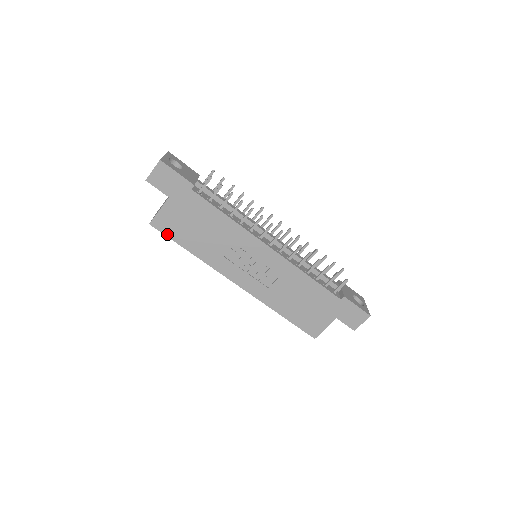
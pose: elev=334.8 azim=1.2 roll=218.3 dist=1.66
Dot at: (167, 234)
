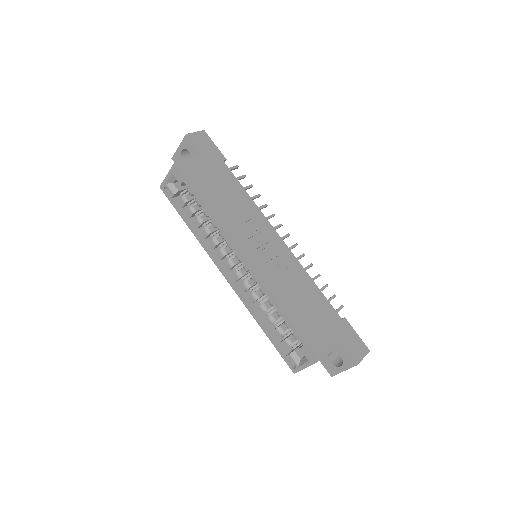
Dot at: (188, 179)
